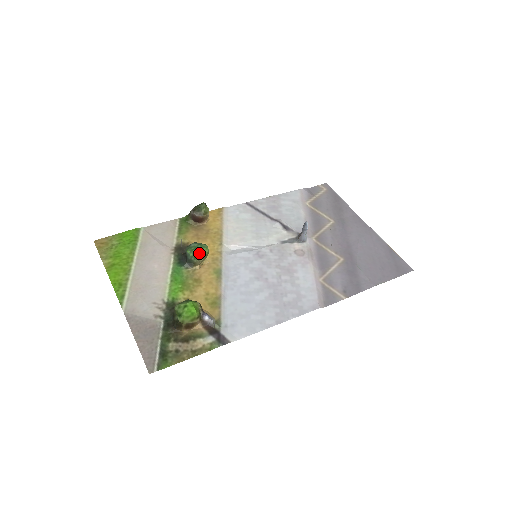
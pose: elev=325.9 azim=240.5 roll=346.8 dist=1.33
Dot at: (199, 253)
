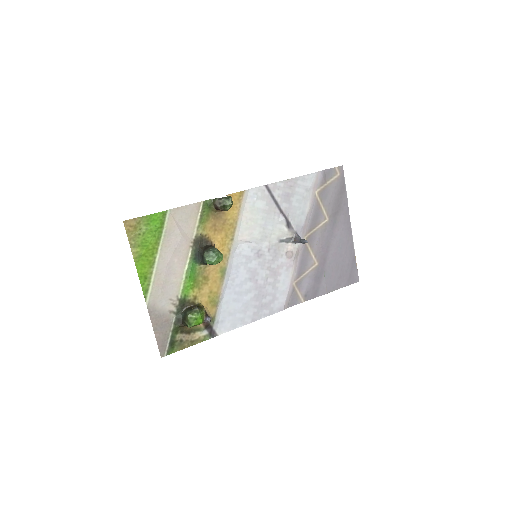
Dot at: (215, 264)
